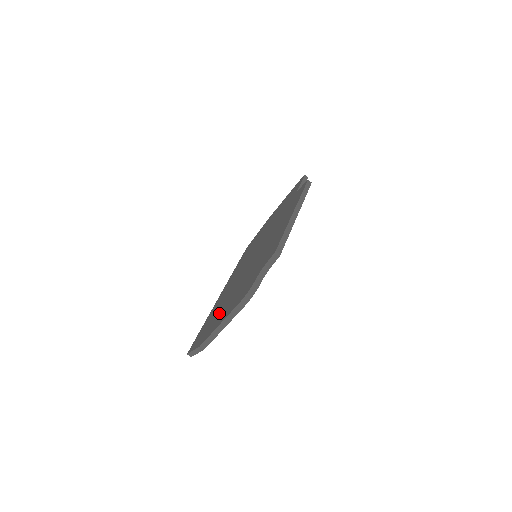
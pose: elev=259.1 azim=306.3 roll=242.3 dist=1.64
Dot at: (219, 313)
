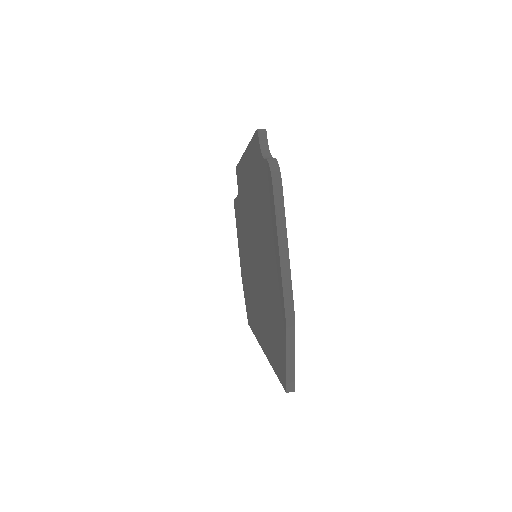
Dot at: (271, 292)
